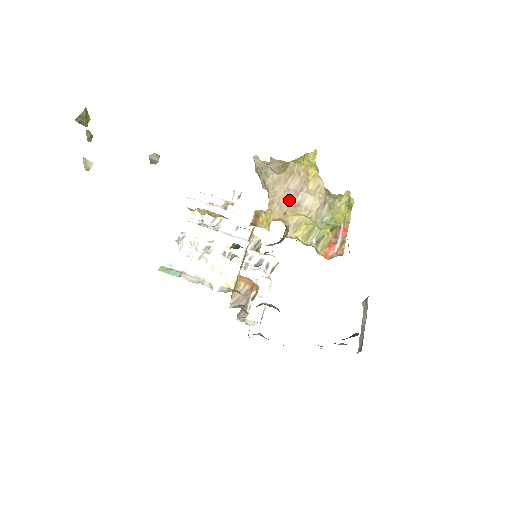
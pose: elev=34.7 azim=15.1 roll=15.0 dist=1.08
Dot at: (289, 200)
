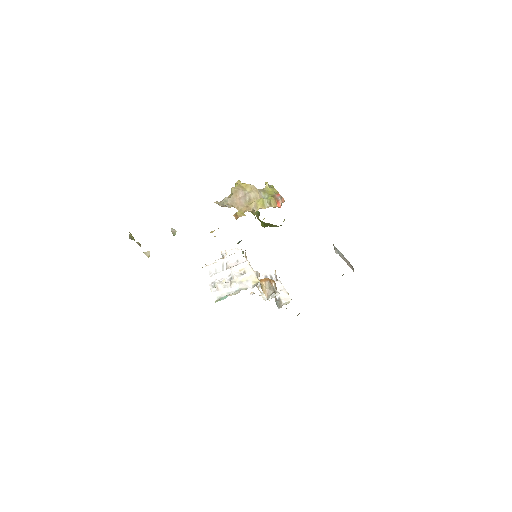
Dot at: (244, 201)
